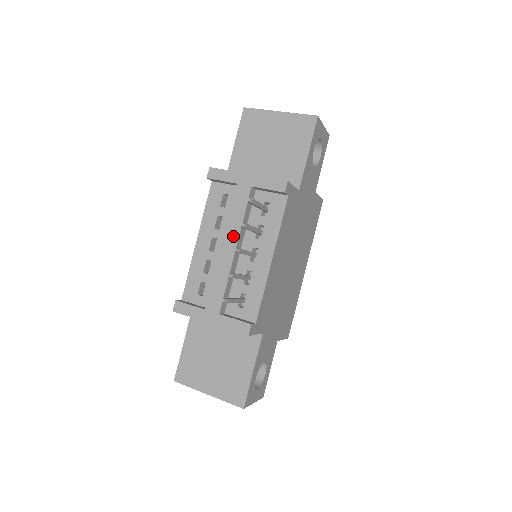
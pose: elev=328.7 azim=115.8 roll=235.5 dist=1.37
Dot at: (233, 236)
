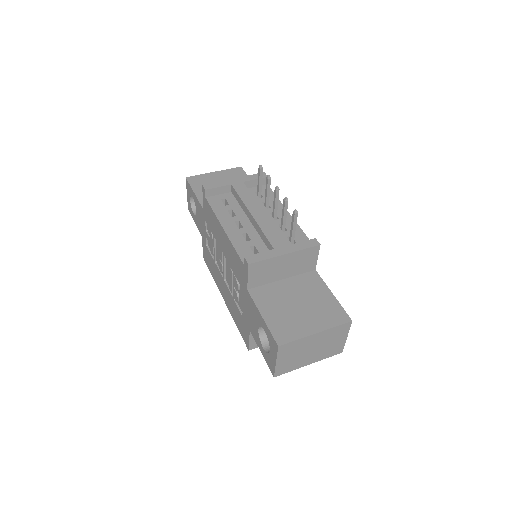
Dot at: (255, 206)
